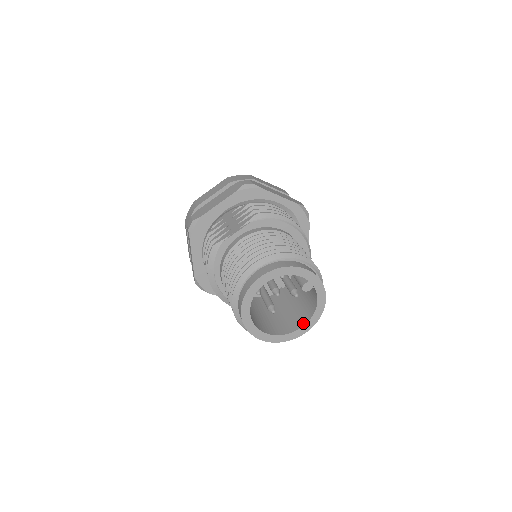
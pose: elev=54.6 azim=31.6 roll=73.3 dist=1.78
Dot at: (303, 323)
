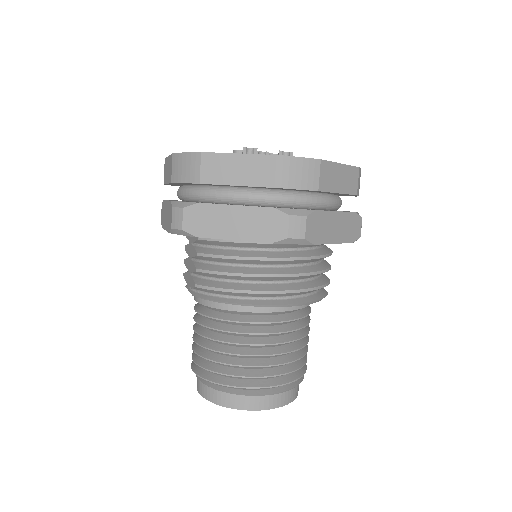
Dot at: occluded
